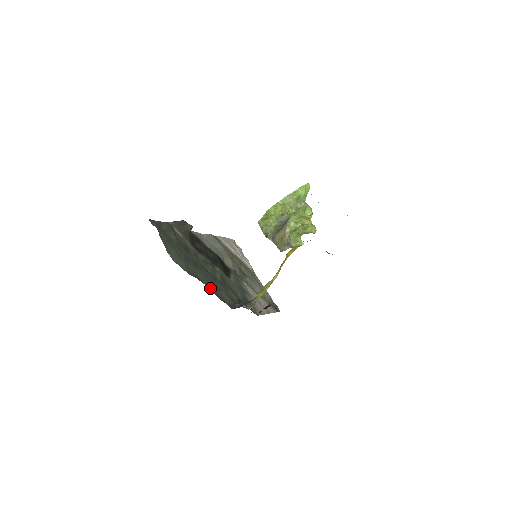
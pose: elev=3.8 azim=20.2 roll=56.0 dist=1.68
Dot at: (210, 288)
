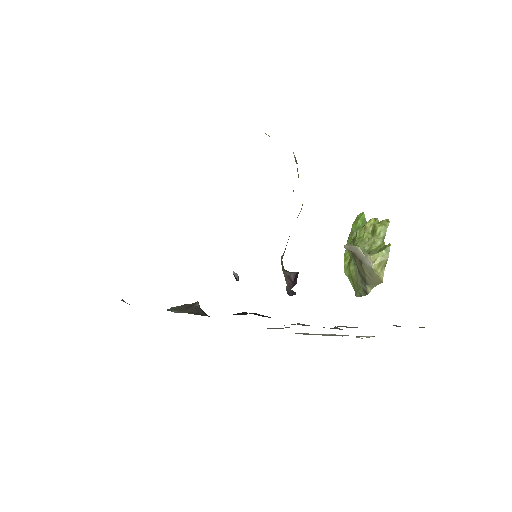
Dot at: occluded
